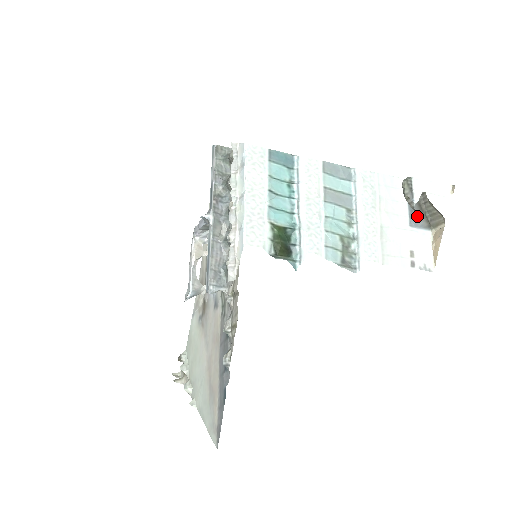
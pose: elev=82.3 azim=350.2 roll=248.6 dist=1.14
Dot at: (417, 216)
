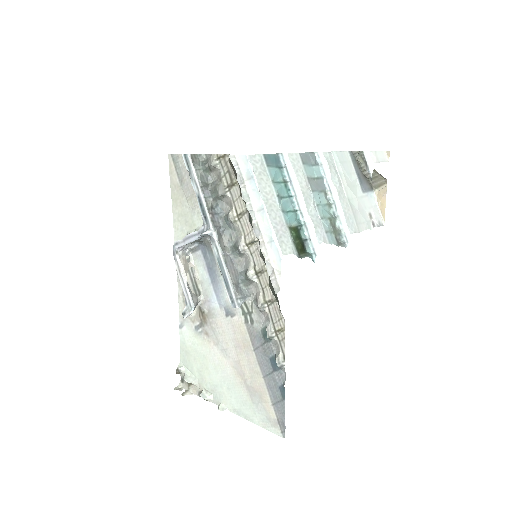
Dot at: (364, 182)
